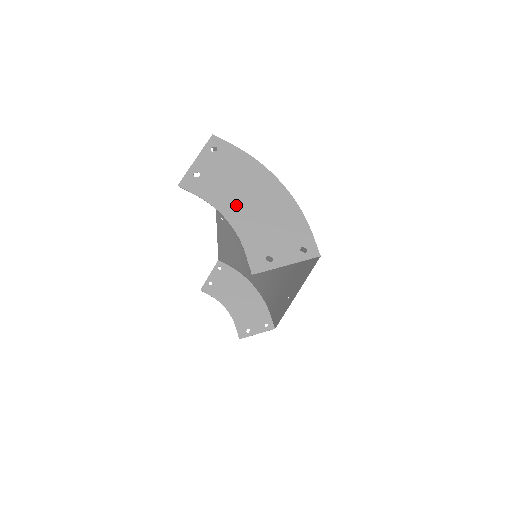
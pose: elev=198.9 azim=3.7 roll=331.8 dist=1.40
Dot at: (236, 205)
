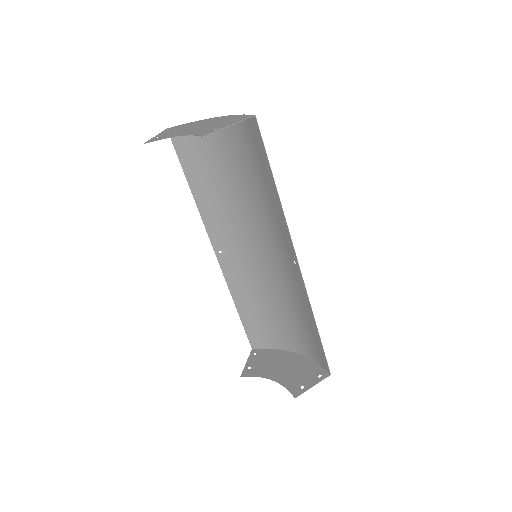
Dot at: (187, 131)
